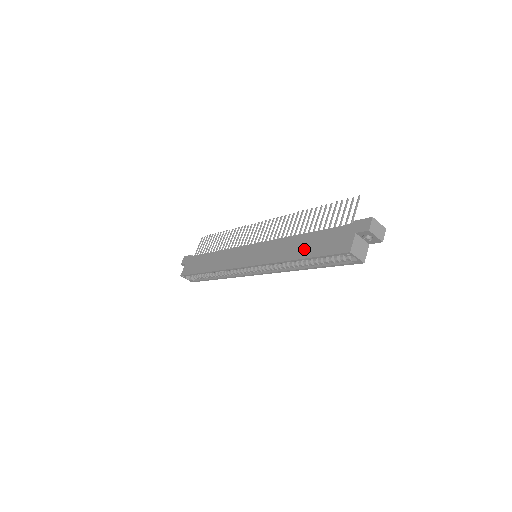
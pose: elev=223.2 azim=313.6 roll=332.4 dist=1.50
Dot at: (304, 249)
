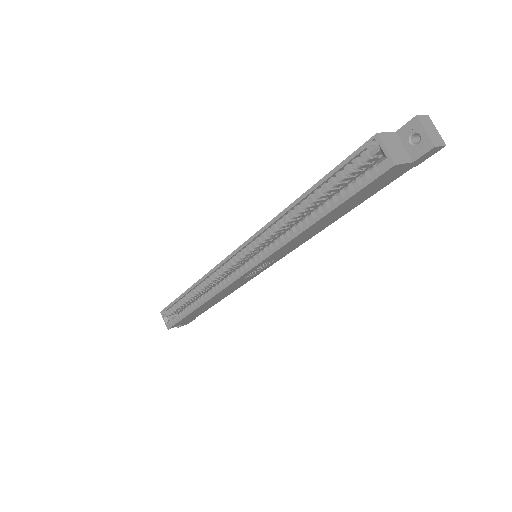
Dot at: occluded
